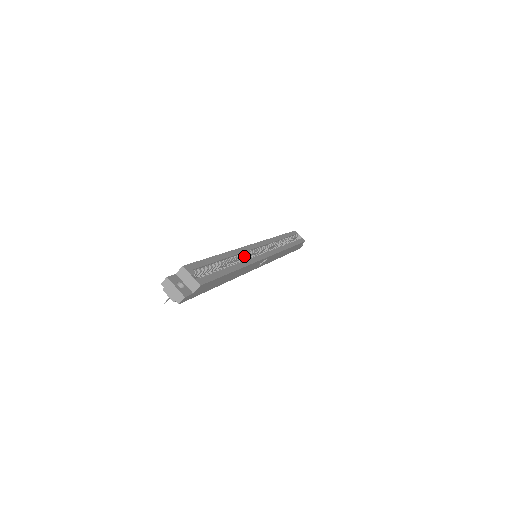
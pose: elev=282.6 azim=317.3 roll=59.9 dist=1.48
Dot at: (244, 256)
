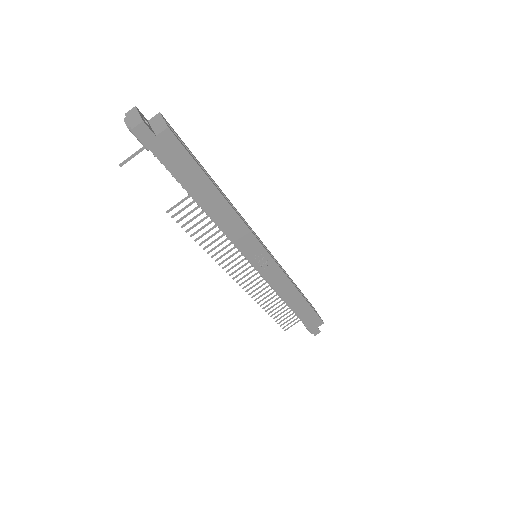
Dot at: occluded
